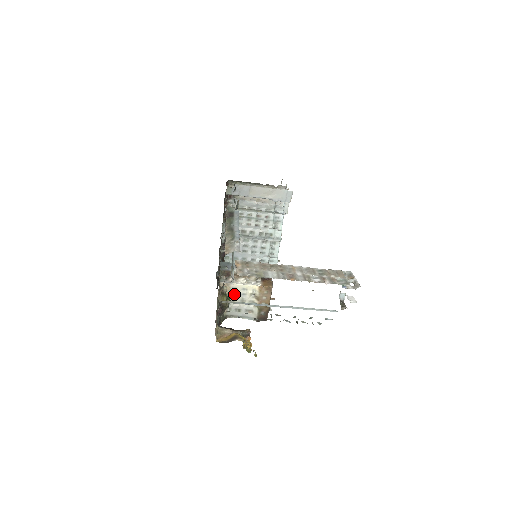
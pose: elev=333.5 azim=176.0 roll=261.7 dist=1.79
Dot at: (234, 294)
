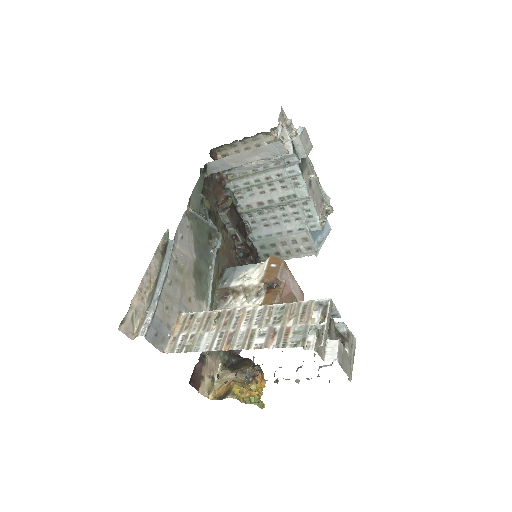
Dot at: occluded
